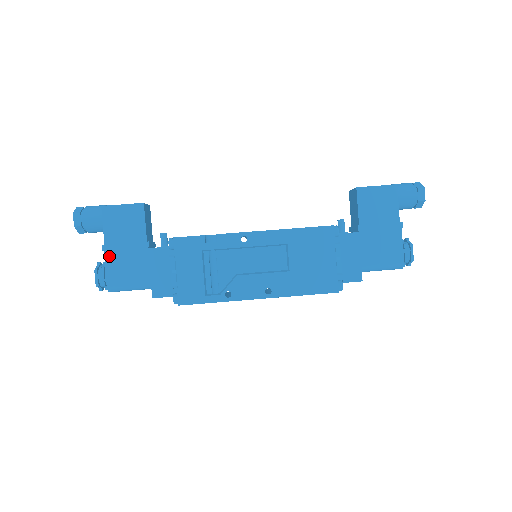
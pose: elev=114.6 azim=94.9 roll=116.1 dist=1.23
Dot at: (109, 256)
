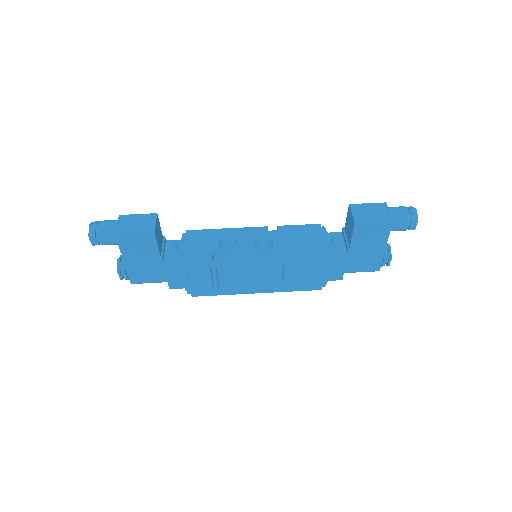
Dot at: (129, 267)
